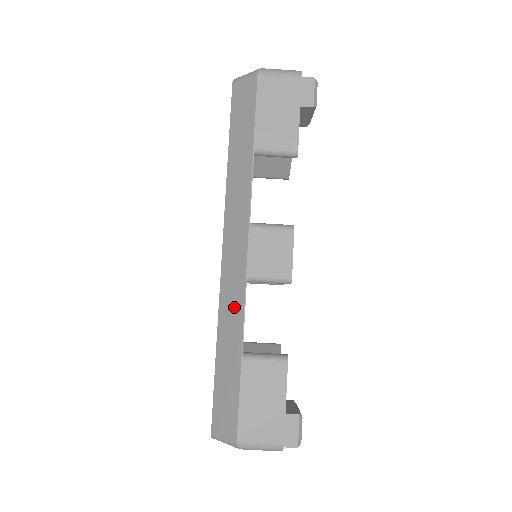
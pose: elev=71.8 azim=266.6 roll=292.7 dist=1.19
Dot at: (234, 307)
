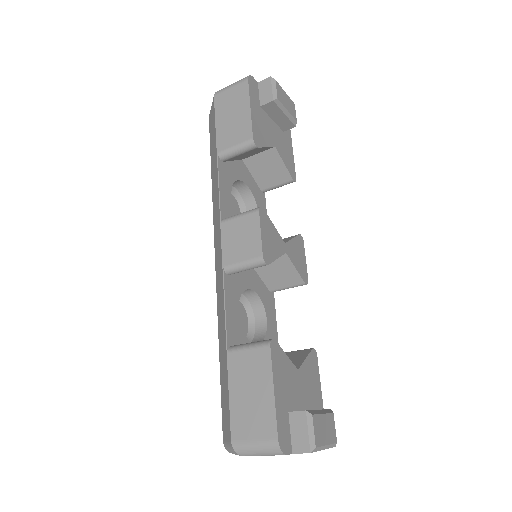
Dot at: (221, 303)
